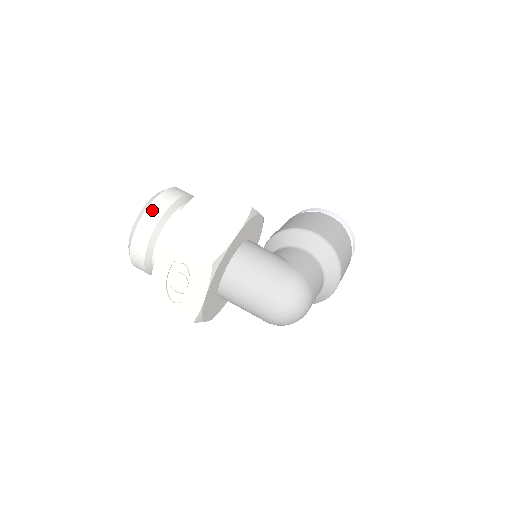
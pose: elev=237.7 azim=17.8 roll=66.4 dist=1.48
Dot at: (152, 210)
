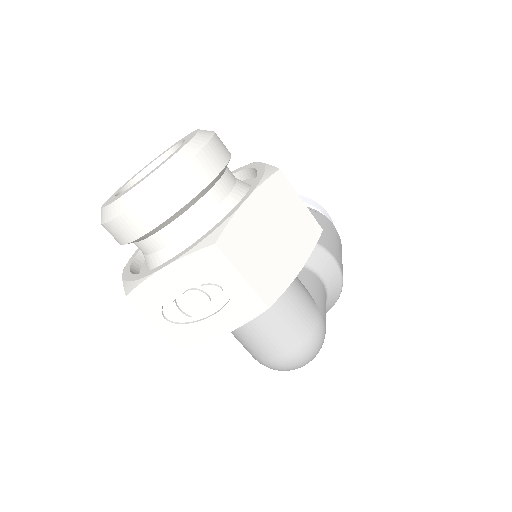
Dot at: (191, 172)
